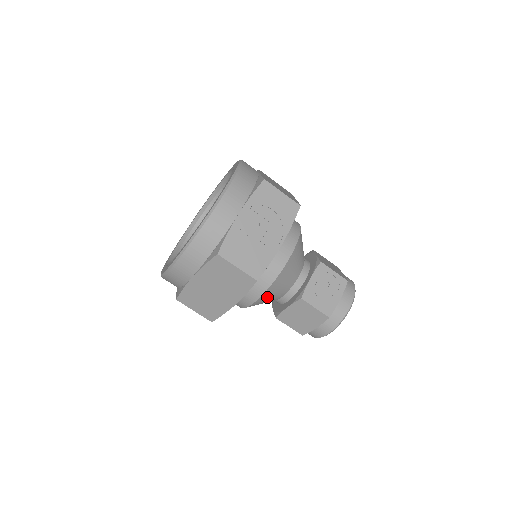
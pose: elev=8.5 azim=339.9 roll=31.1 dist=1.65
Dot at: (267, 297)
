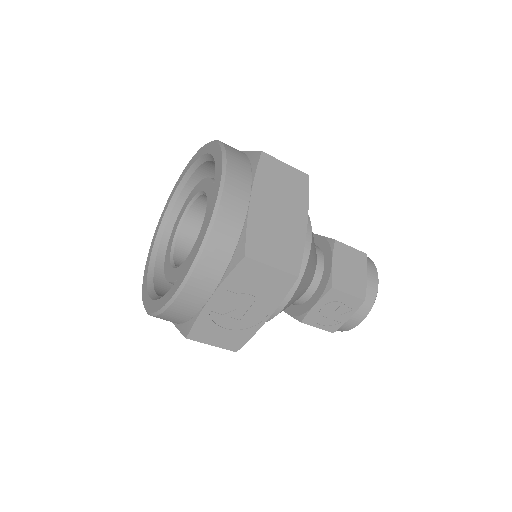
Dot at: occluded
